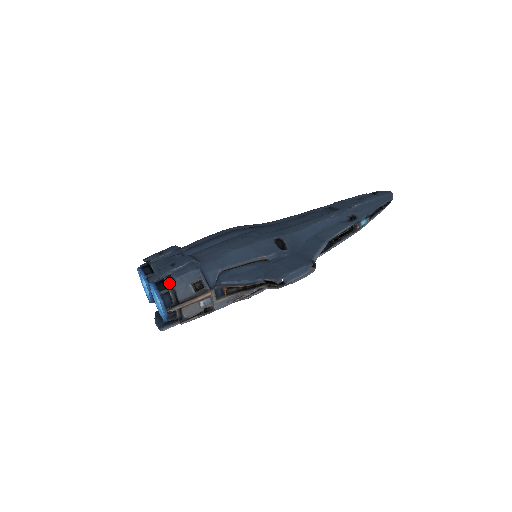
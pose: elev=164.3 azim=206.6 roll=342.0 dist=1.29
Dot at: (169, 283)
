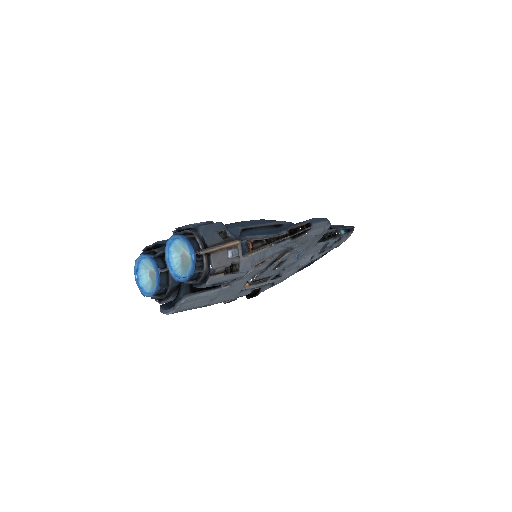
Dot at: (193, 231)
